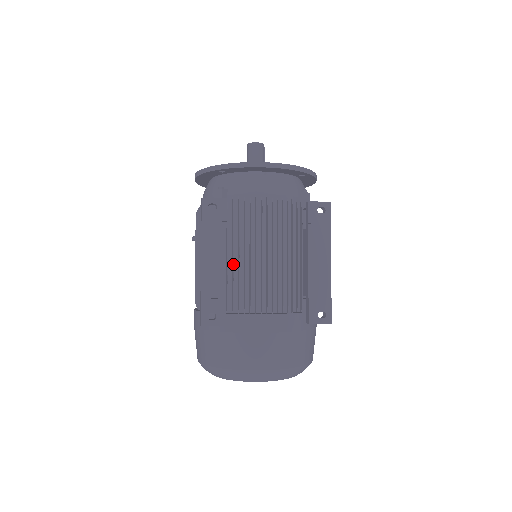
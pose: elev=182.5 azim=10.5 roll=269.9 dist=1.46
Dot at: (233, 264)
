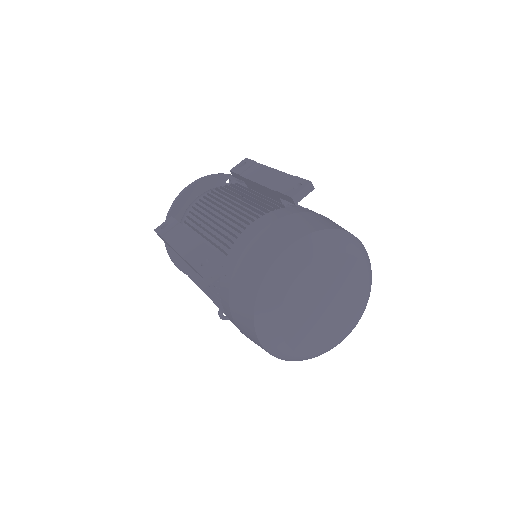
Dot at: (206, 237)
